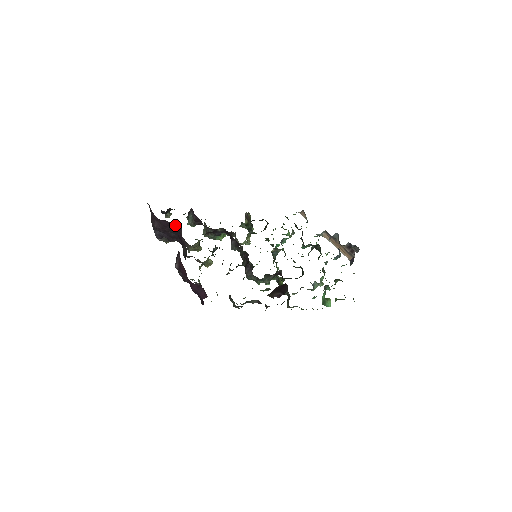
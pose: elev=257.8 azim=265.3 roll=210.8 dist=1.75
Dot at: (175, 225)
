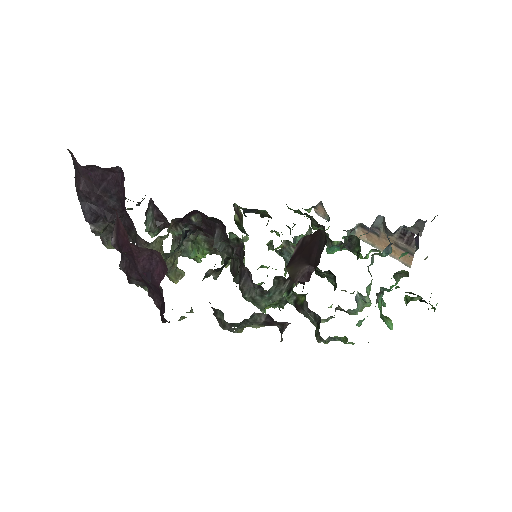
Dot at: (113, 175)
